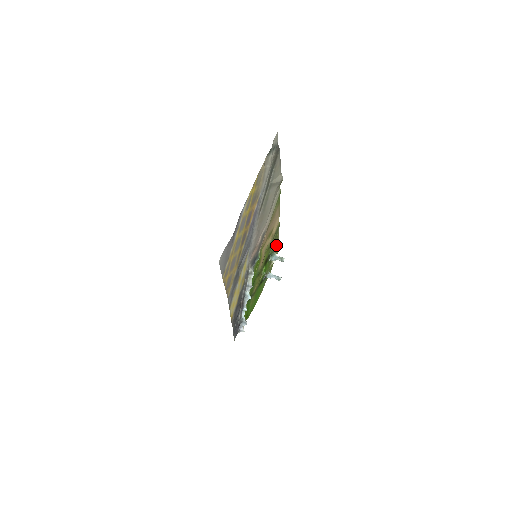
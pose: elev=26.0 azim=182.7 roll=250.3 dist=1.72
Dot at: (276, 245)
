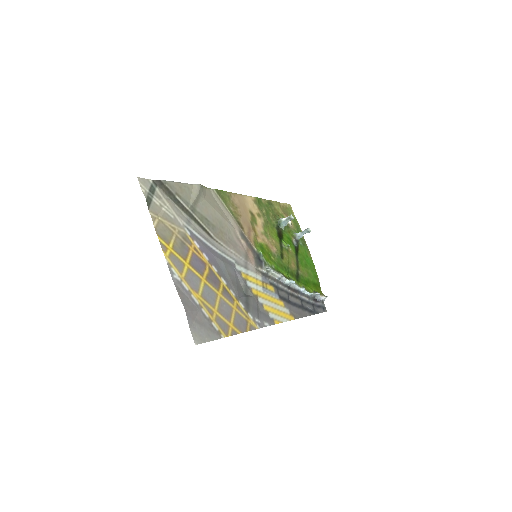
Dot at: (278, 208)
